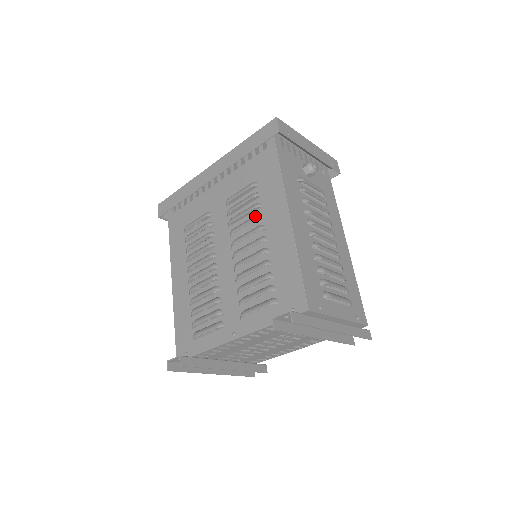
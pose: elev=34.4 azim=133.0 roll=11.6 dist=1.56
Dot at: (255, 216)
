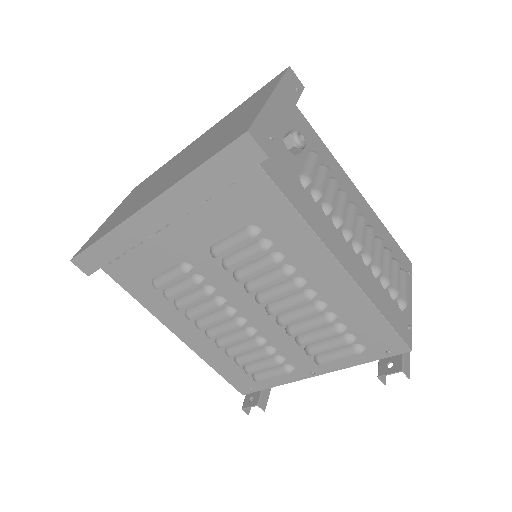
Dot at: (283, 272)
